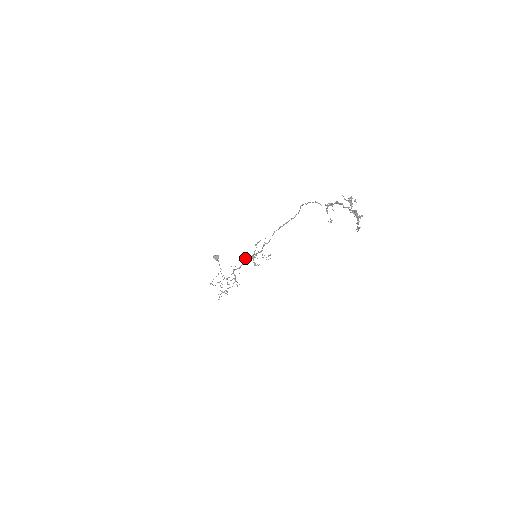
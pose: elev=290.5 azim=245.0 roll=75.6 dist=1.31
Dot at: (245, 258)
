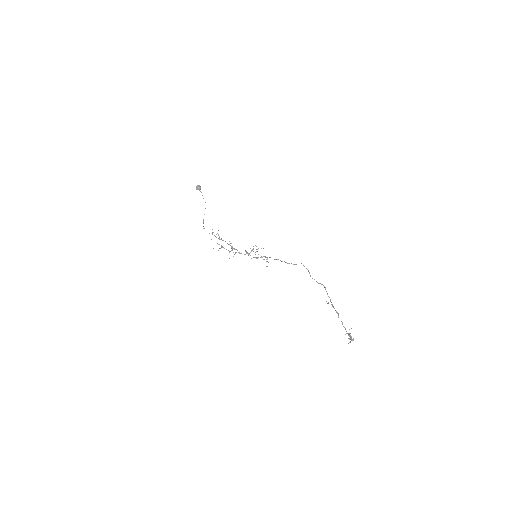
Dot at: (246, 252)
